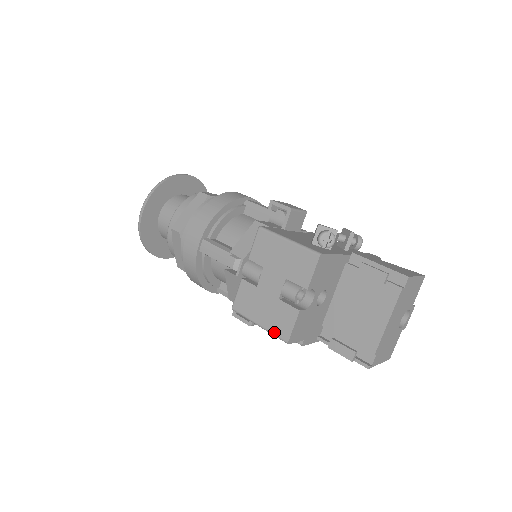
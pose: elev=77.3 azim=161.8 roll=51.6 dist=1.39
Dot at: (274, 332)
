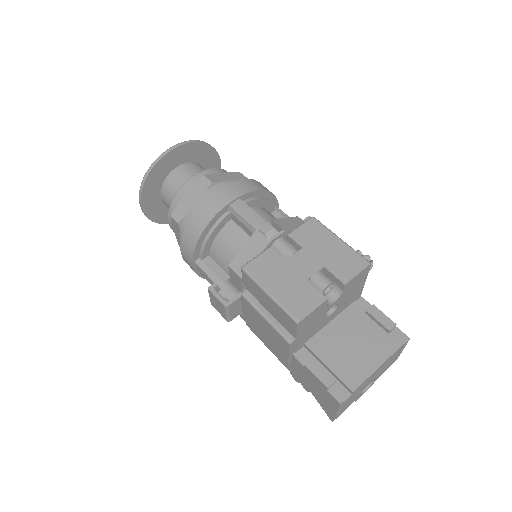
Dot at: (287, 306)
